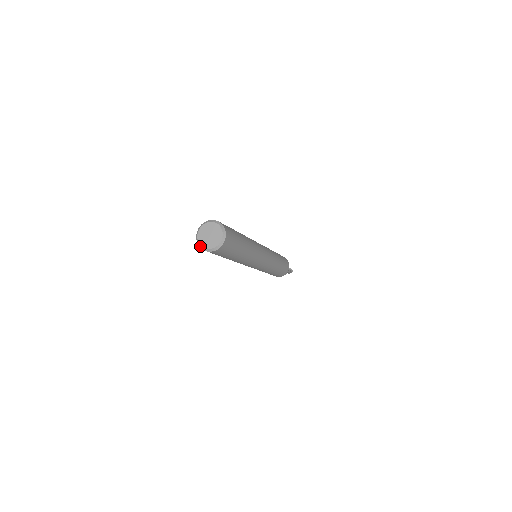
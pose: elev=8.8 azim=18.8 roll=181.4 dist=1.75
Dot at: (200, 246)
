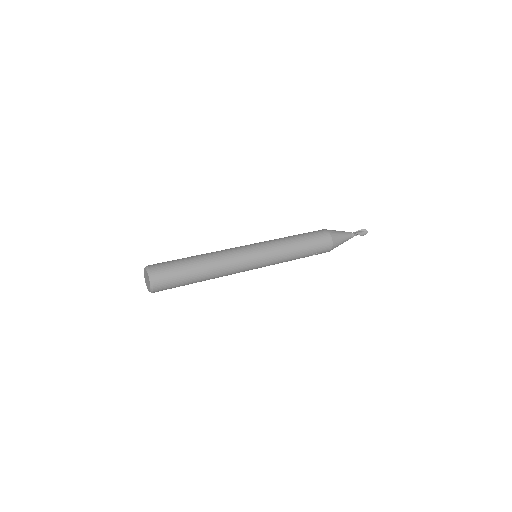
Dot at: occluded
